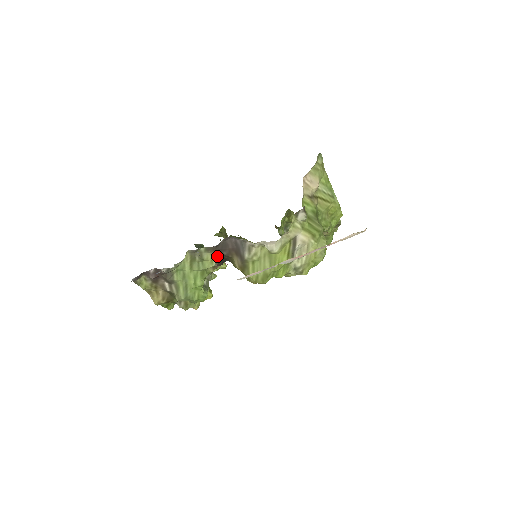
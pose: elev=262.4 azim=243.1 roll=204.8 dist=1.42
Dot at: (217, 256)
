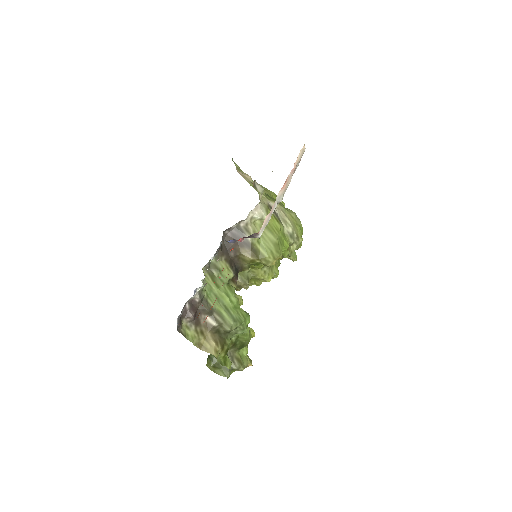
Dot at: (228, 262)
